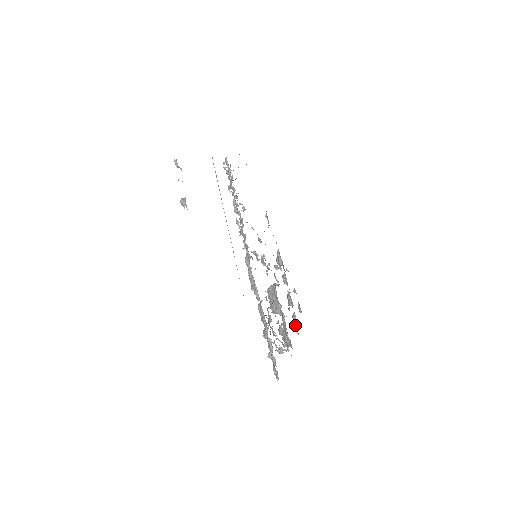
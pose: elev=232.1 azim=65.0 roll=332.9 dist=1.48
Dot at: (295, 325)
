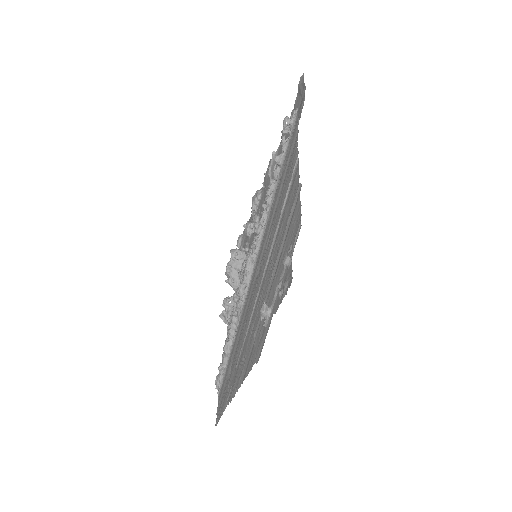
Dot at: occluded
